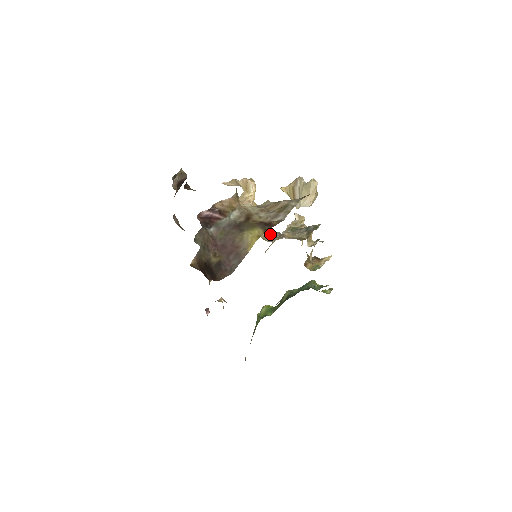
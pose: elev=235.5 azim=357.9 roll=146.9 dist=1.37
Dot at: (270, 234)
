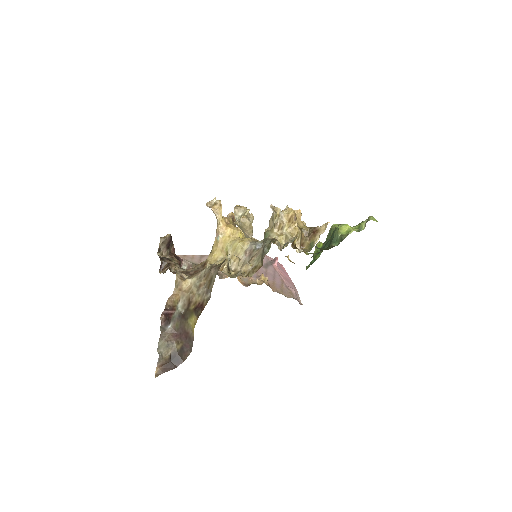
Dot at: (243, 257)
